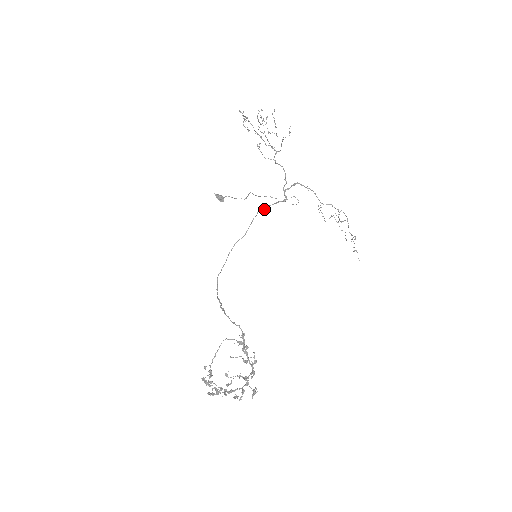
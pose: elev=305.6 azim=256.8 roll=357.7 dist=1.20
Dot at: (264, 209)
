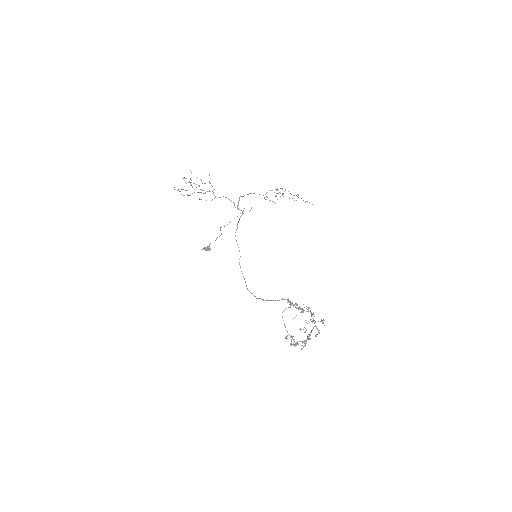
Dot at: (236, 229)
